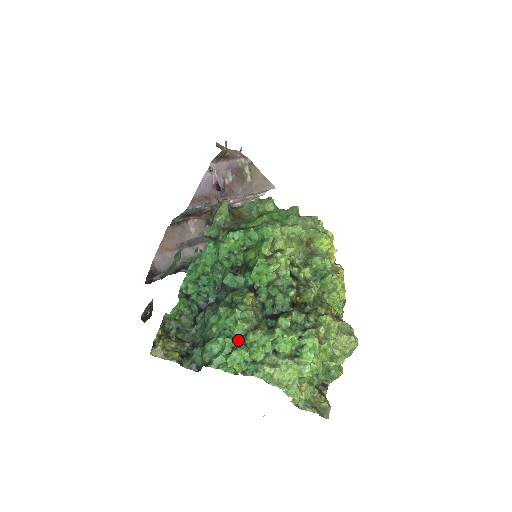
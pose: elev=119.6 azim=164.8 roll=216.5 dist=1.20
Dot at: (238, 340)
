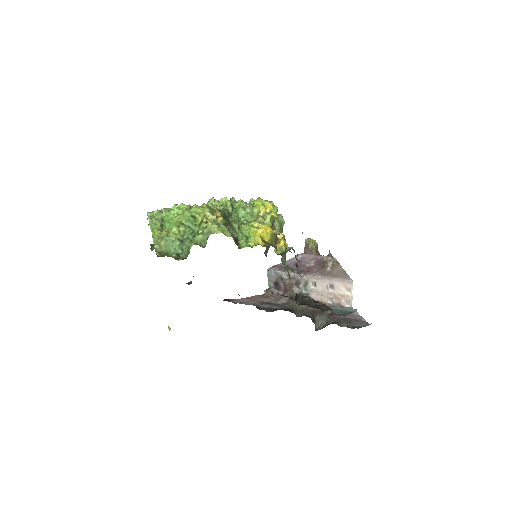
Dot at: occluded
